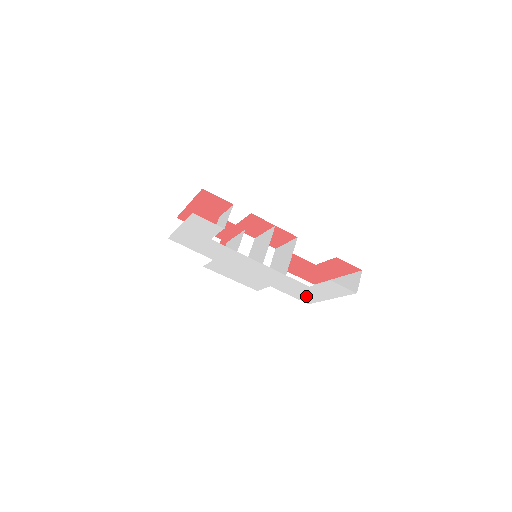
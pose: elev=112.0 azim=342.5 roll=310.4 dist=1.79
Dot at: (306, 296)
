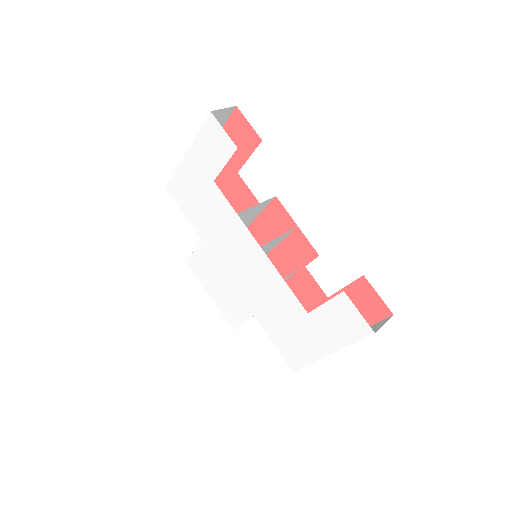
Dot at: (296, 345)
